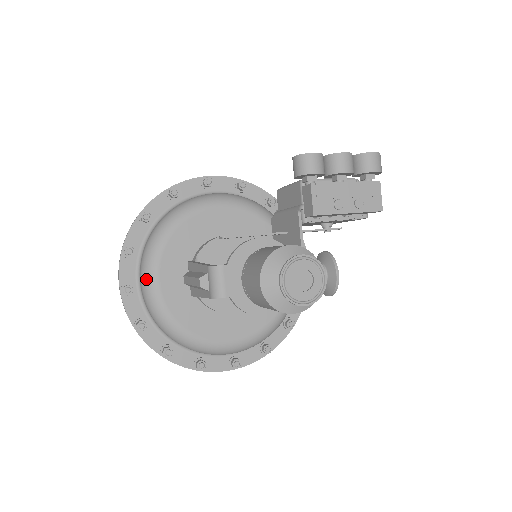
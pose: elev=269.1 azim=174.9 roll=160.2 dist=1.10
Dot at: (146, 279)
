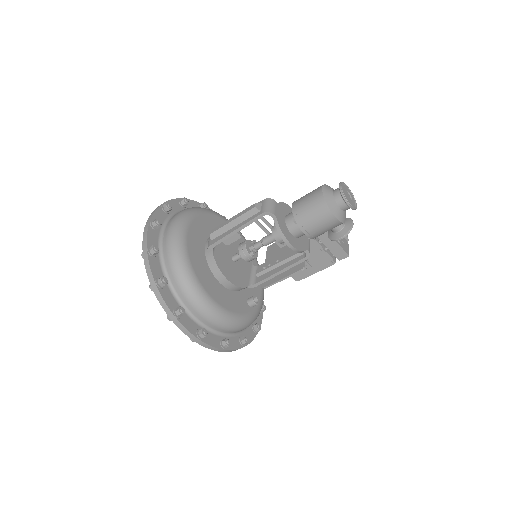
Dot at: (179, 222)
